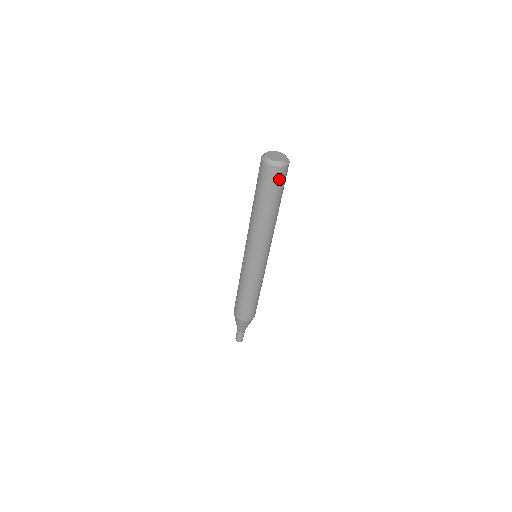
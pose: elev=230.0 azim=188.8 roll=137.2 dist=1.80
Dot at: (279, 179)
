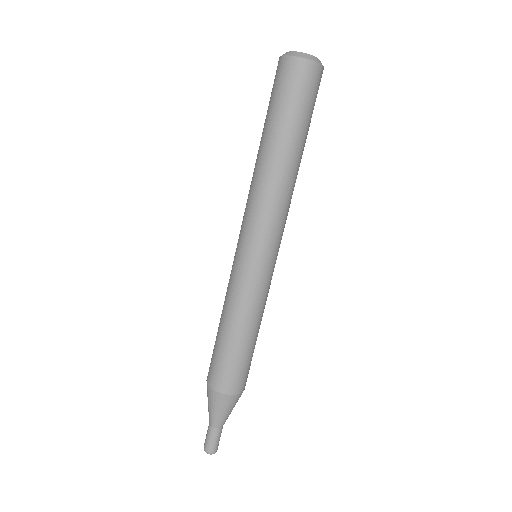
Dot at: (311, 87)
